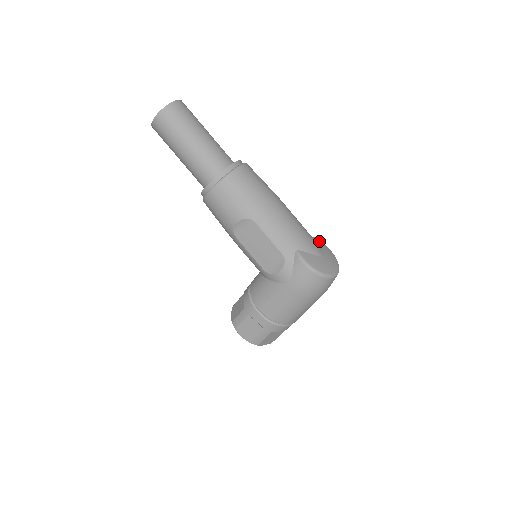
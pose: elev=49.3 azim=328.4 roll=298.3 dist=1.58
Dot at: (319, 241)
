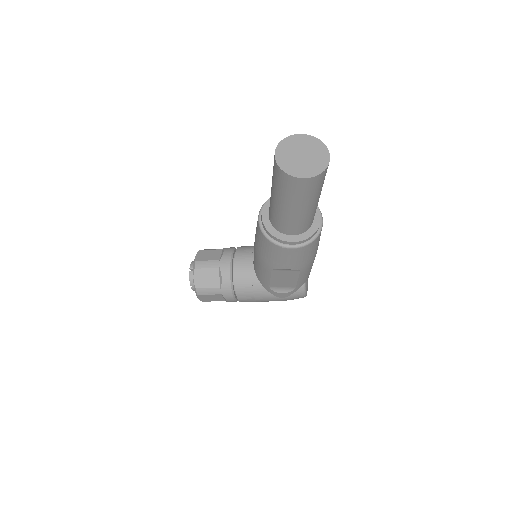
Dot at: occluded
